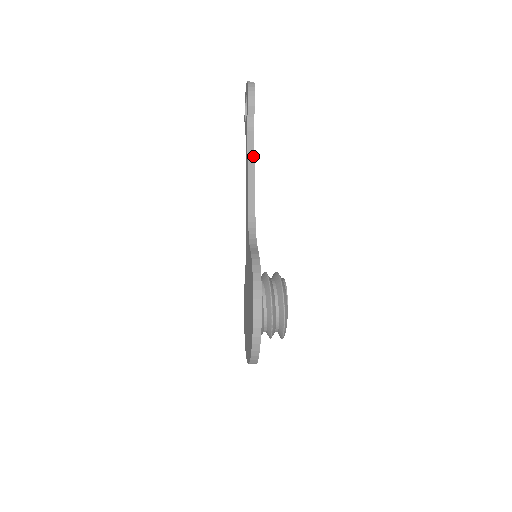
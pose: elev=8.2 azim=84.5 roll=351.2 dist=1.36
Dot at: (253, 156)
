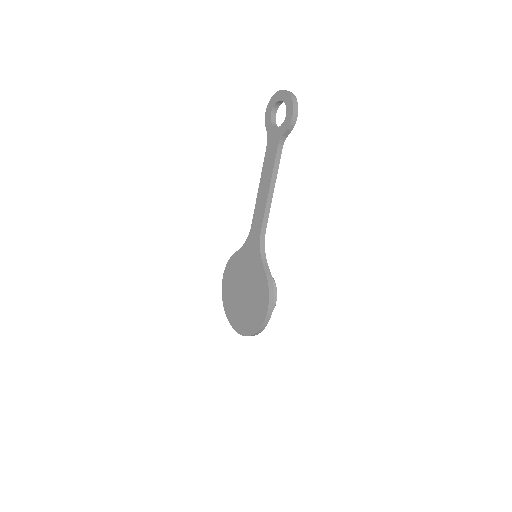
Dot at: (276, 174)
